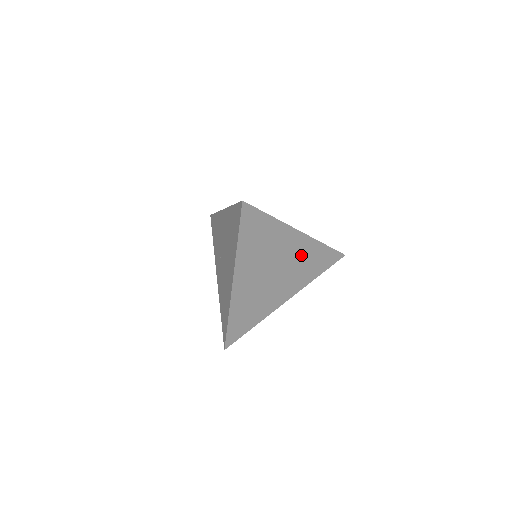
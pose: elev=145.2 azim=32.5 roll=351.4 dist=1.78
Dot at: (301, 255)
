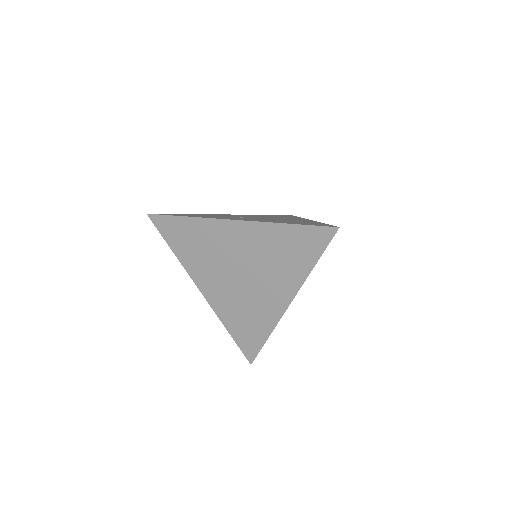
Dot at: (260, 246)
